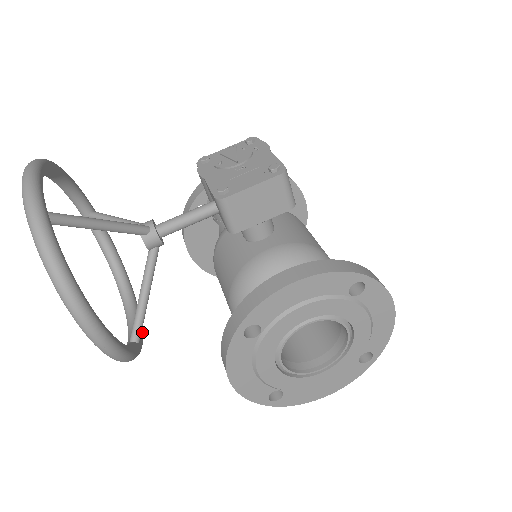
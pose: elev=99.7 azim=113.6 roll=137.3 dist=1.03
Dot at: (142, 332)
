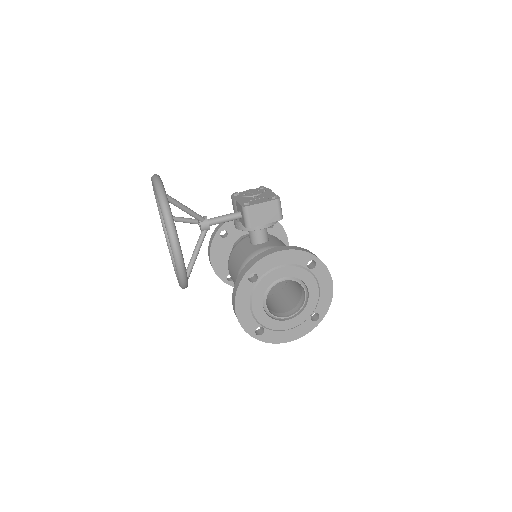
Dot at: occluded
